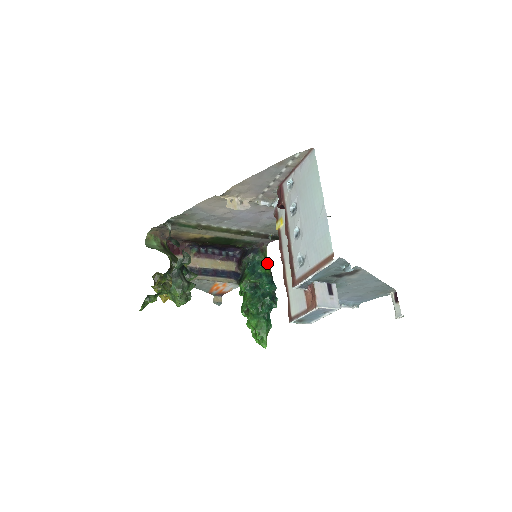
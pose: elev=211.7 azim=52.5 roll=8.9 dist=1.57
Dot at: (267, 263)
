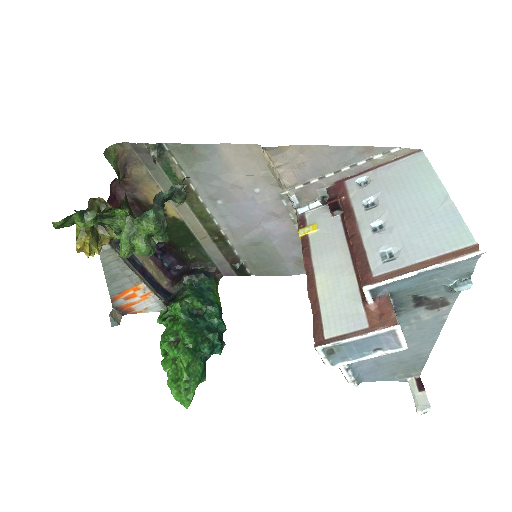
Dot at: (218, 295)
